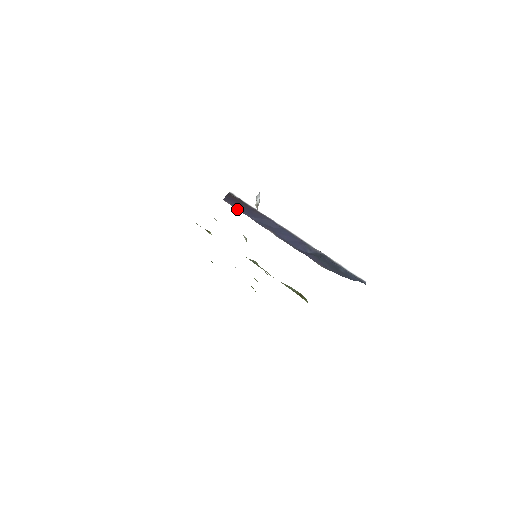
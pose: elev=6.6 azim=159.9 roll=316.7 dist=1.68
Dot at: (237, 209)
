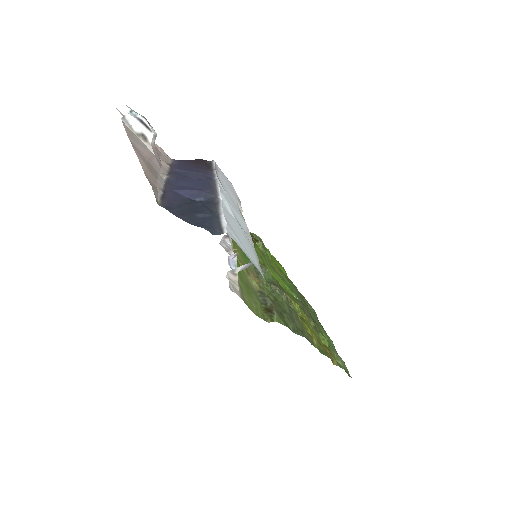
Dot at: (173, 164)
